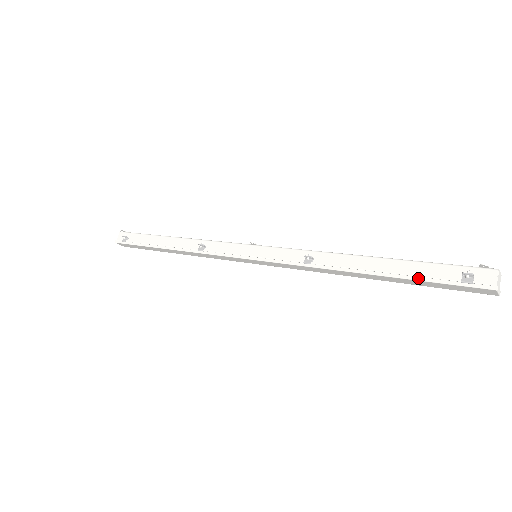
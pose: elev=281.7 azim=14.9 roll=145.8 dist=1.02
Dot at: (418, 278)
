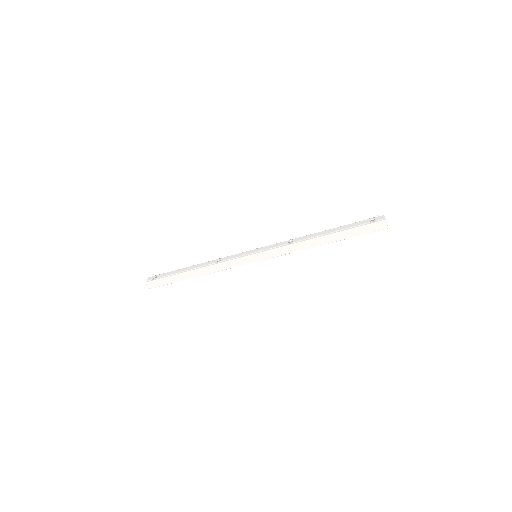
Dot at: (350, 228)
